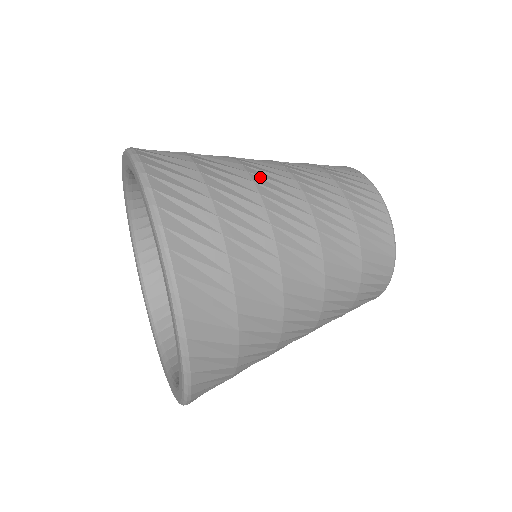
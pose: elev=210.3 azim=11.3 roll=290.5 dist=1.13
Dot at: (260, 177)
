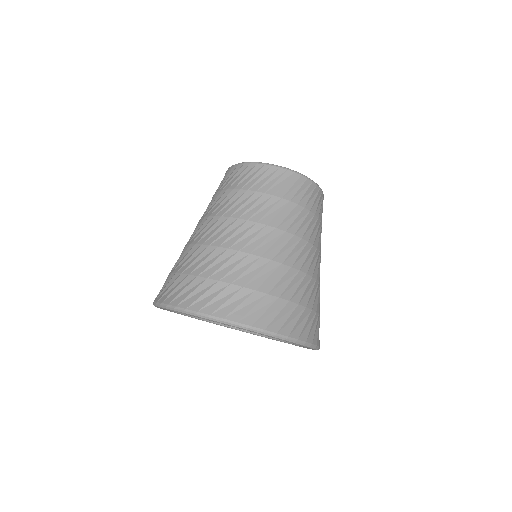
Dot at: (202, 238)
